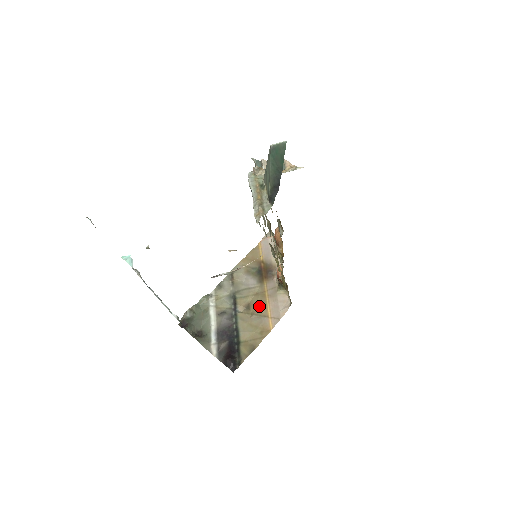
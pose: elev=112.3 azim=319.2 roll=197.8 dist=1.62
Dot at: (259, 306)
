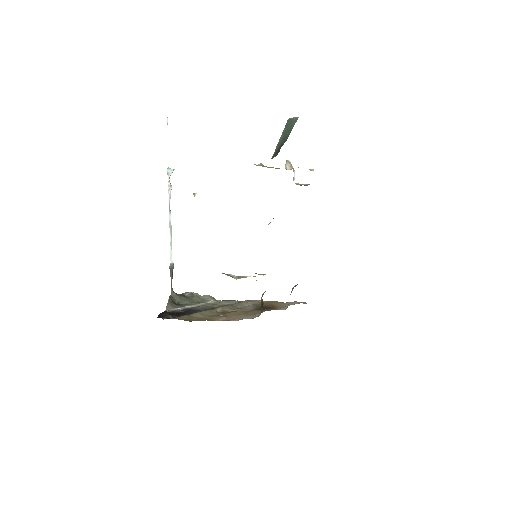
Dot at: (231, 313)
